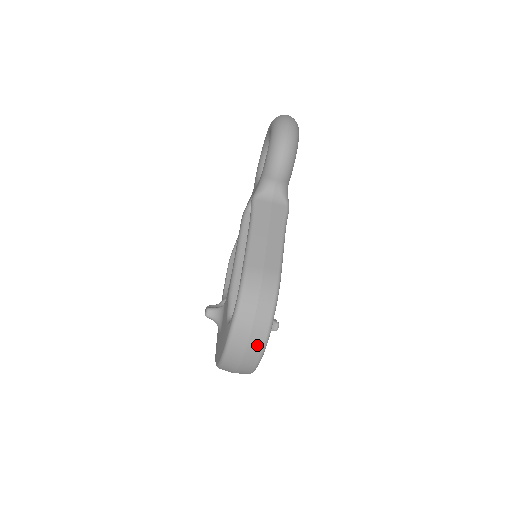
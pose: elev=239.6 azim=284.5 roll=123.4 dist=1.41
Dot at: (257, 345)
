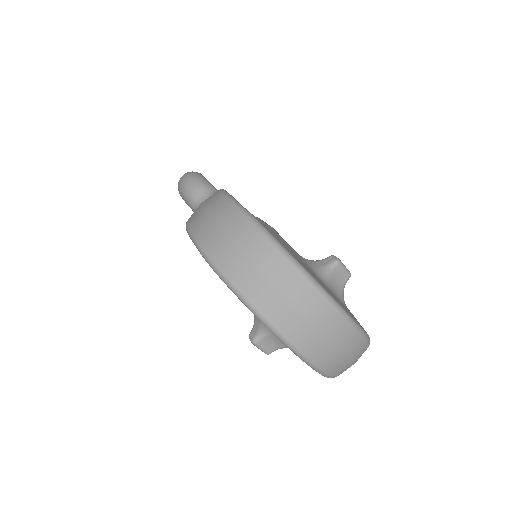
Dot at: (249, 236)
